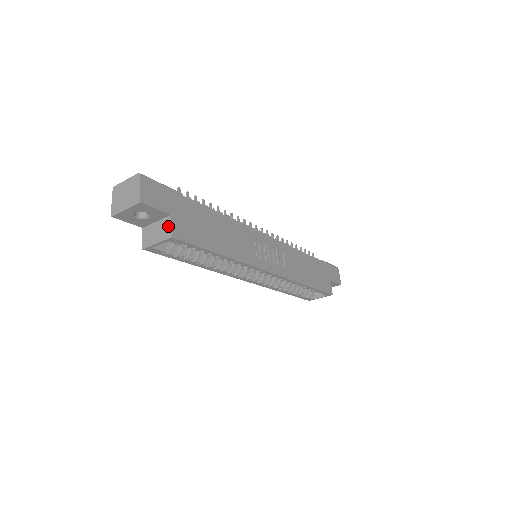
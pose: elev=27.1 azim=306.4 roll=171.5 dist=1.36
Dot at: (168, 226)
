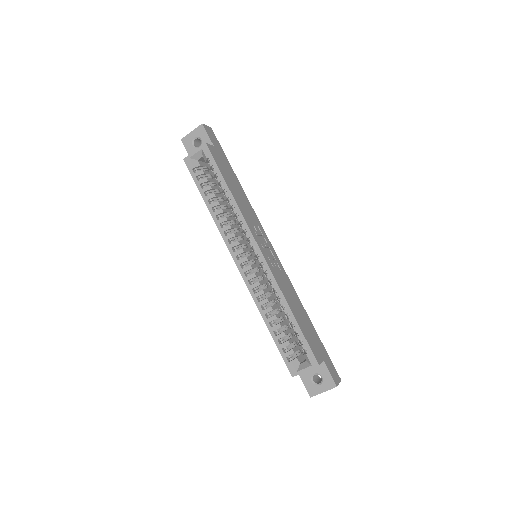
Dot at: occluded
